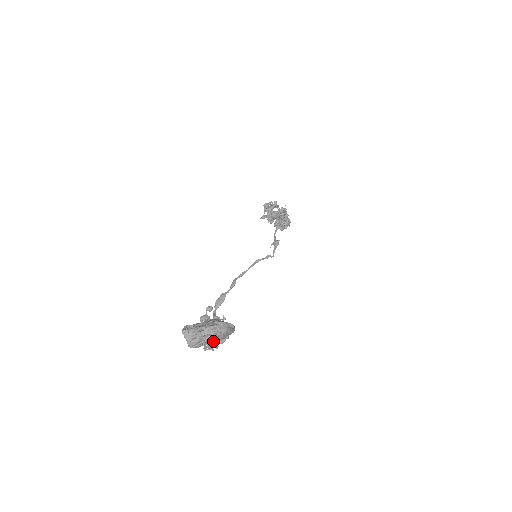
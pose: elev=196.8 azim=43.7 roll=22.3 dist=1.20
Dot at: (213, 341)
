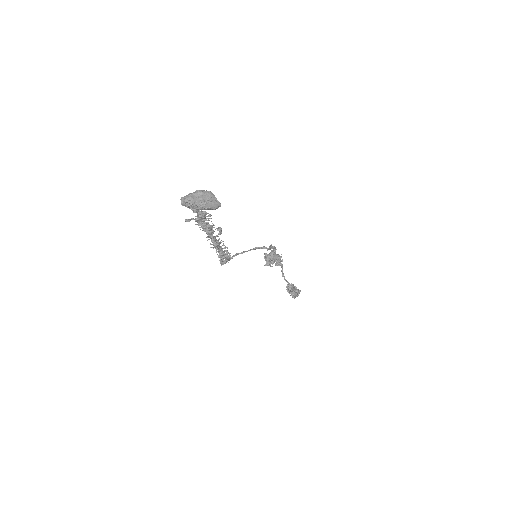
Dot at: (203, 203)
